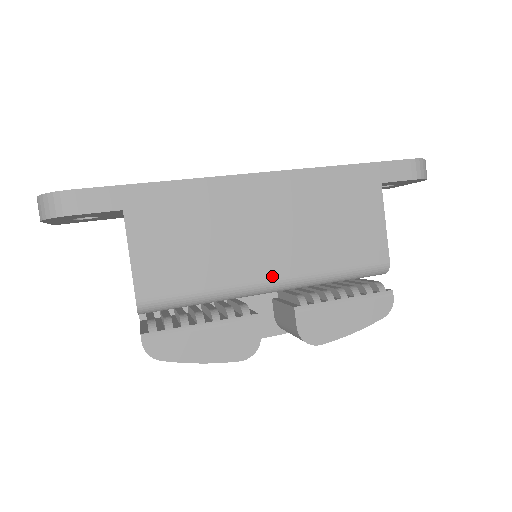
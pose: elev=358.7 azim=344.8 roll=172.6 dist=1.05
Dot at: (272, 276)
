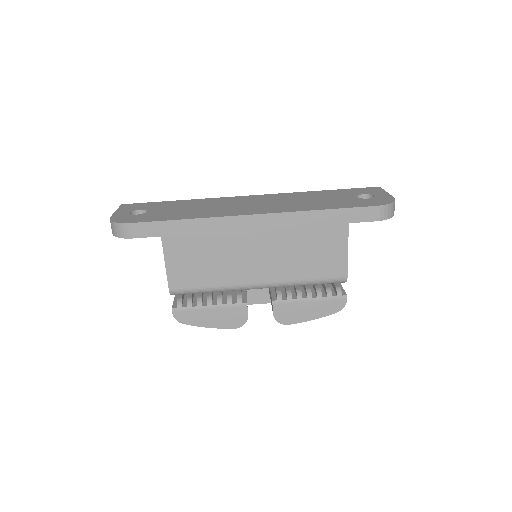
Dot at: (258, 281)
